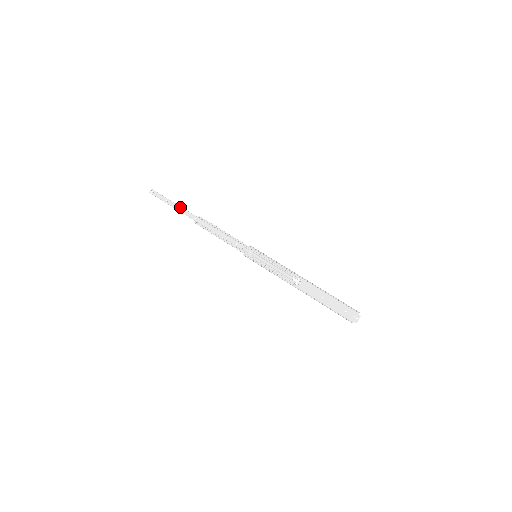
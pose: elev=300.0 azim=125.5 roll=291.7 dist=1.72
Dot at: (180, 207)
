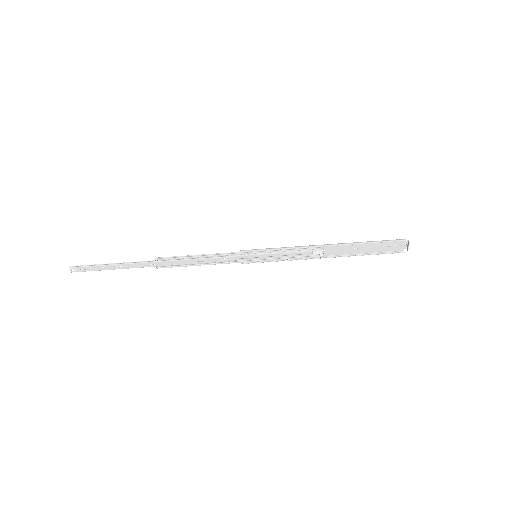
Dot at: (124, 265)
